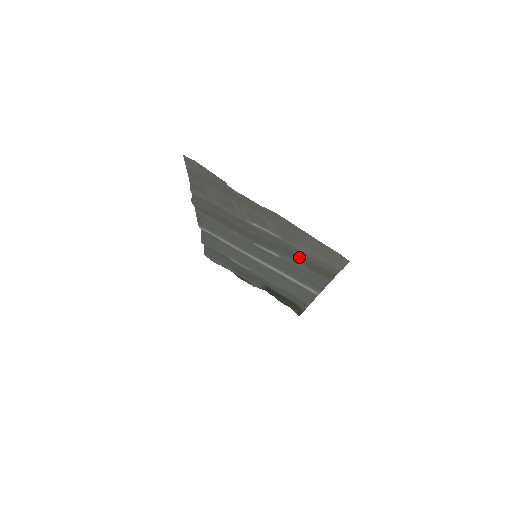
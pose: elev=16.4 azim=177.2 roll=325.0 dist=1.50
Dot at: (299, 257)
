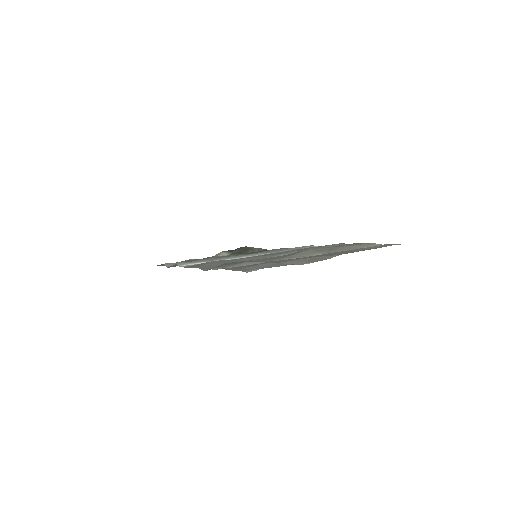
Dot at: occluded
